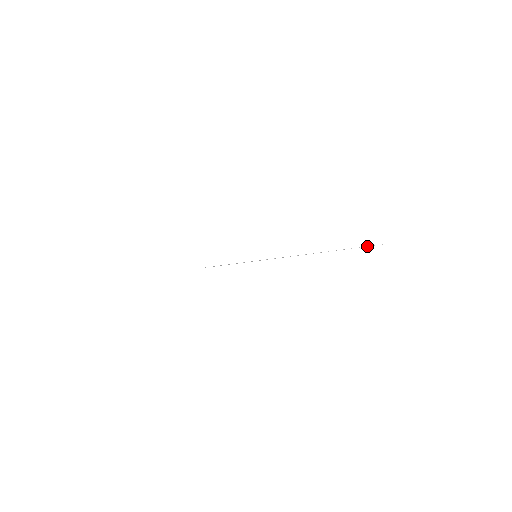
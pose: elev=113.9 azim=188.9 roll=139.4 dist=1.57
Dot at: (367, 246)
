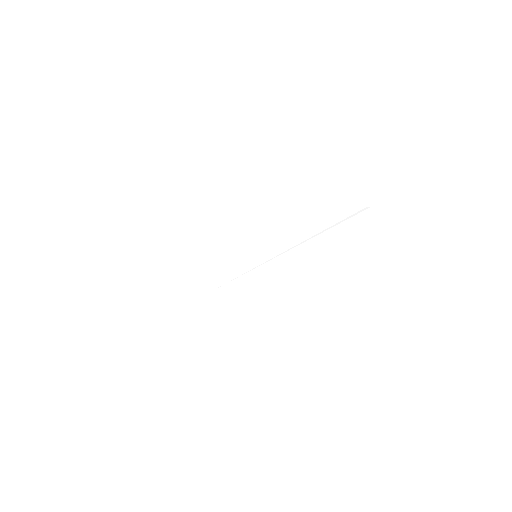
Dot at: (352, 216)
